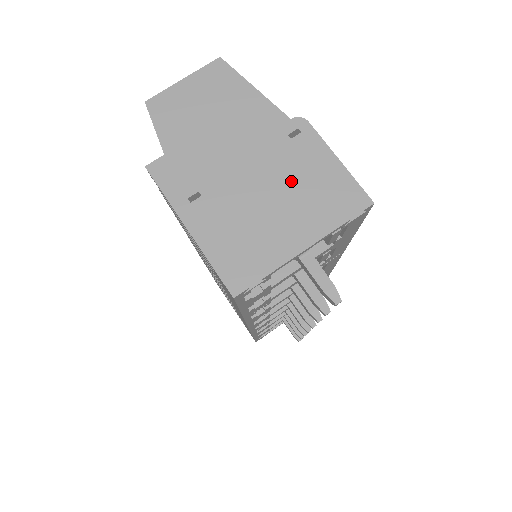
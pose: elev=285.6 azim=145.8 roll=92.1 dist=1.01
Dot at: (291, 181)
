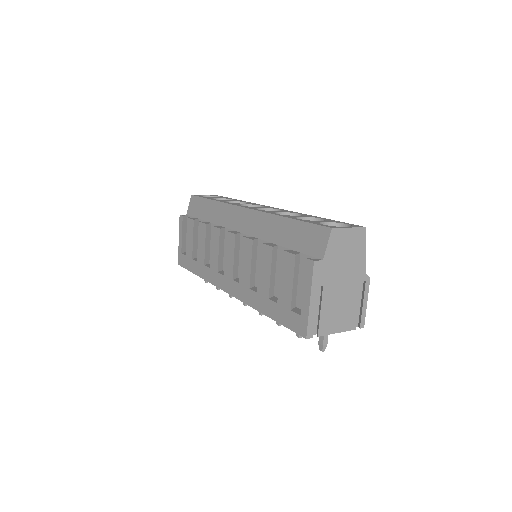
Dot at: (350, 302)
